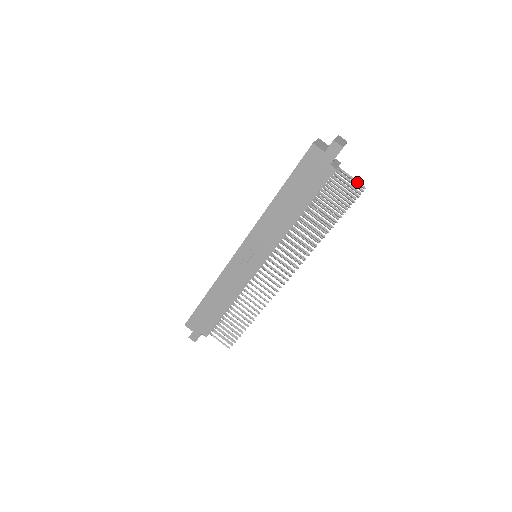
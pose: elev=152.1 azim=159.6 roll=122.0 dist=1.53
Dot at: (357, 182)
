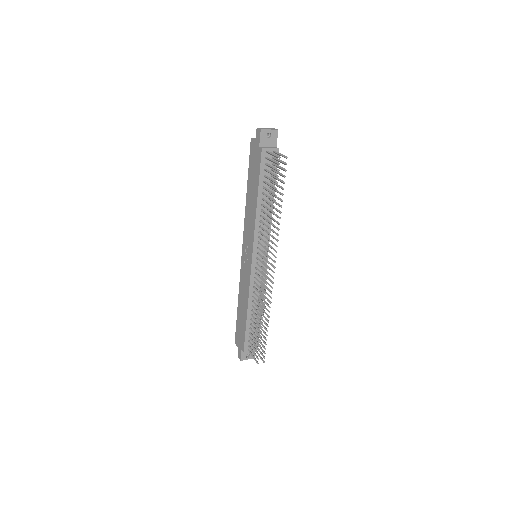
Dot at: (283, 155)
